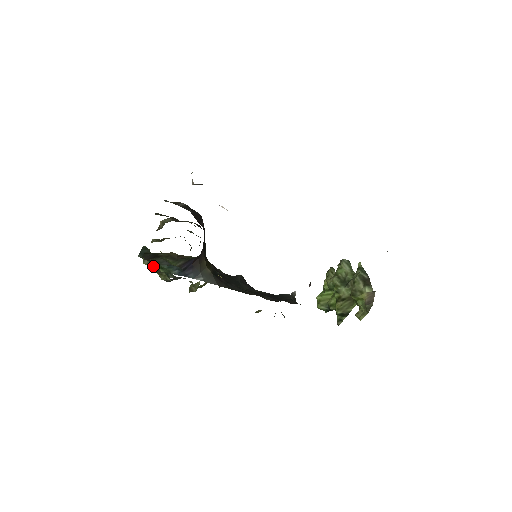
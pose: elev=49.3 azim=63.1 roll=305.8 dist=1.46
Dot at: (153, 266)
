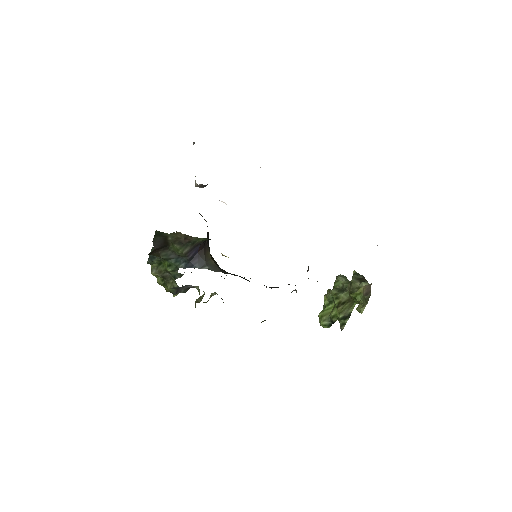
Dot at: (161, 273)
